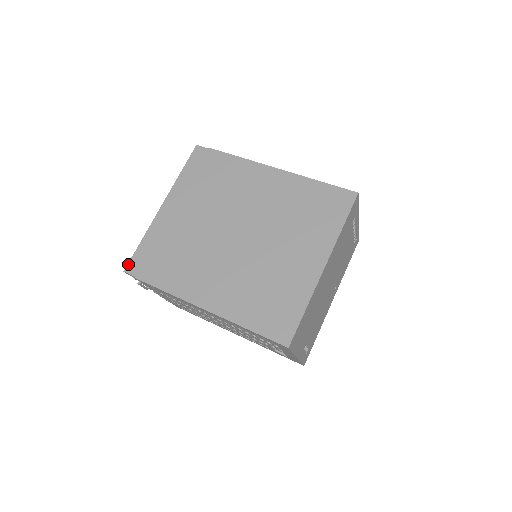
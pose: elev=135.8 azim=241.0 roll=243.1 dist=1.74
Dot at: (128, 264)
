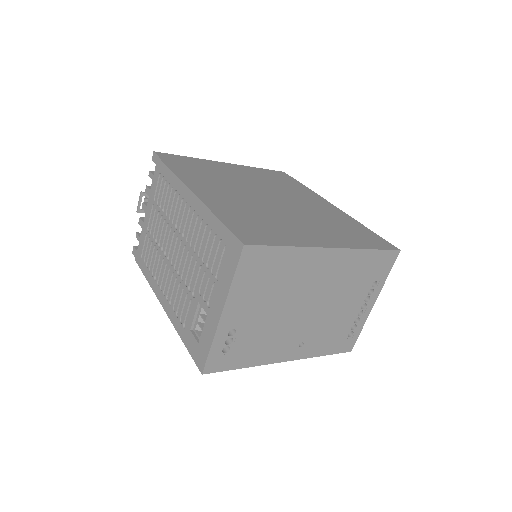
Dot at: (162, 153)
